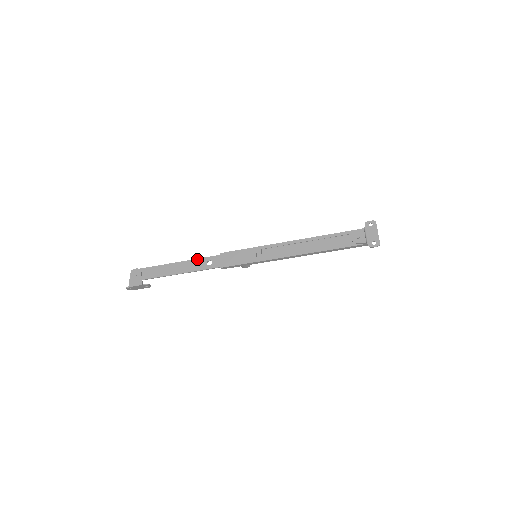
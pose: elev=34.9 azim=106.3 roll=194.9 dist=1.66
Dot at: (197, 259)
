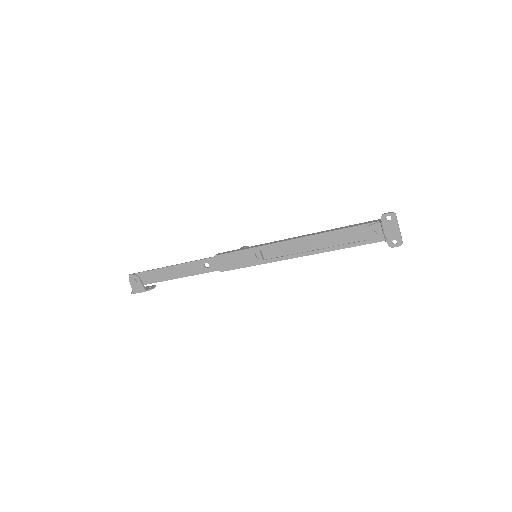
Dot at: (192, 262)
